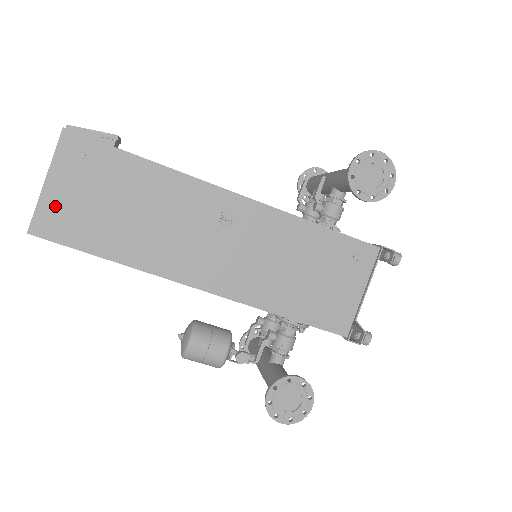
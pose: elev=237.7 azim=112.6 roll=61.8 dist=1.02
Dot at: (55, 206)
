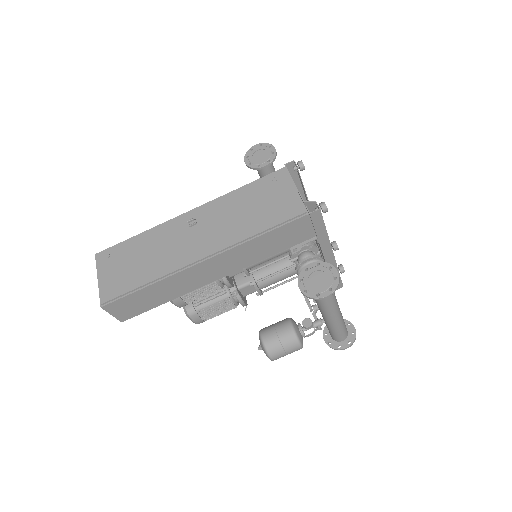
Dot at: (107, 284)
